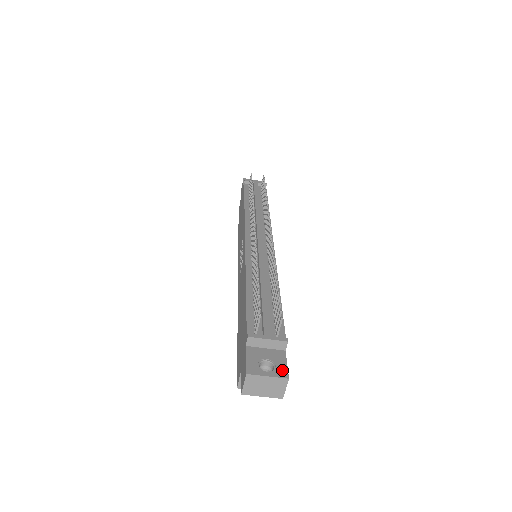
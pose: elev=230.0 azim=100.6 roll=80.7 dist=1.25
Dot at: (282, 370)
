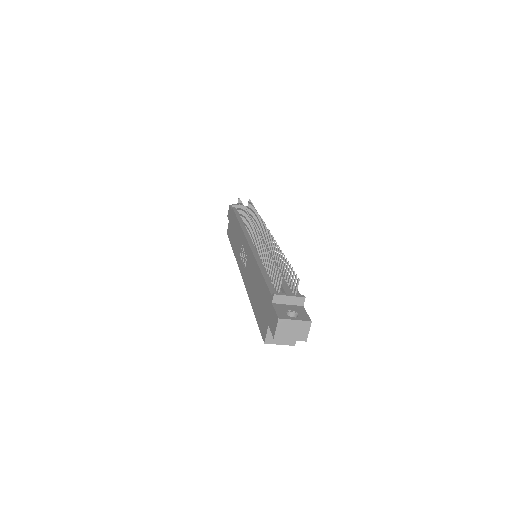
Dot at: (305, 316)
